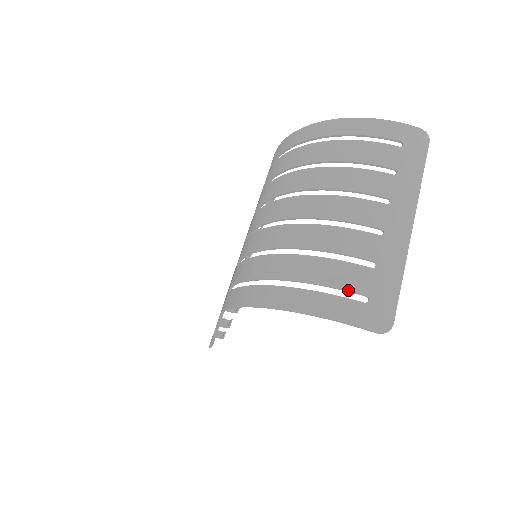
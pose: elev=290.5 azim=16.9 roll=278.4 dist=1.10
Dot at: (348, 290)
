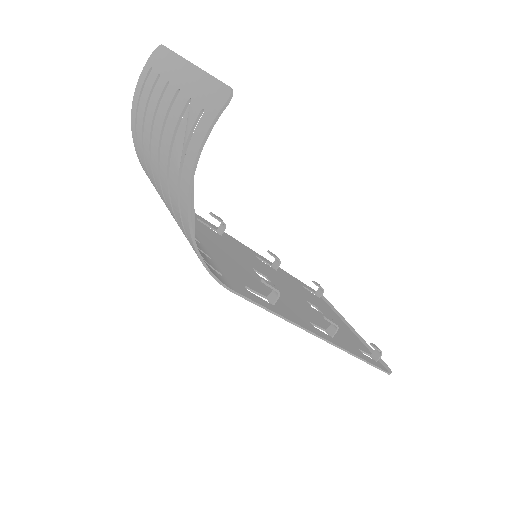
Dot at: (191, 129)
